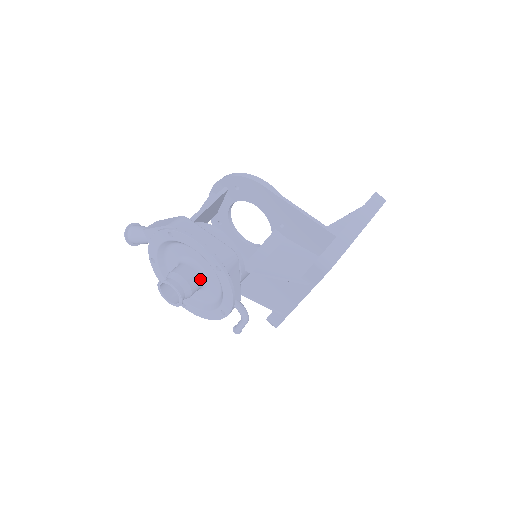
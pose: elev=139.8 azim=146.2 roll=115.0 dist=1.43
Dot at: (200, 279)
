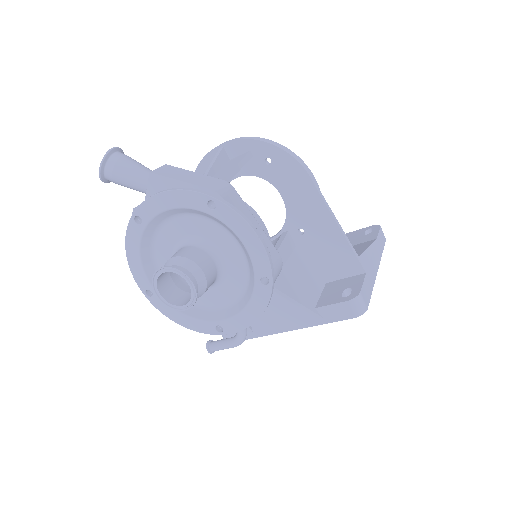
Dot at: (215, 278)
